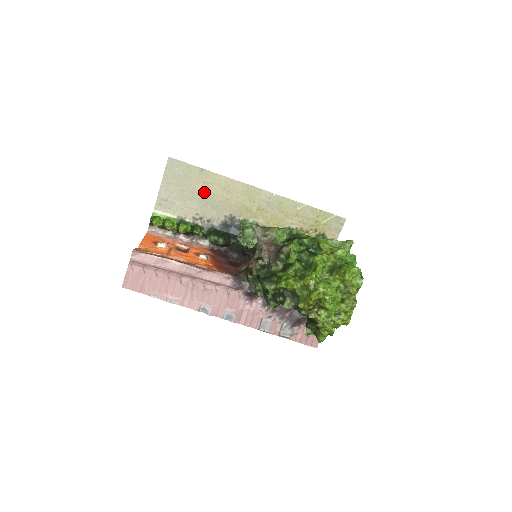
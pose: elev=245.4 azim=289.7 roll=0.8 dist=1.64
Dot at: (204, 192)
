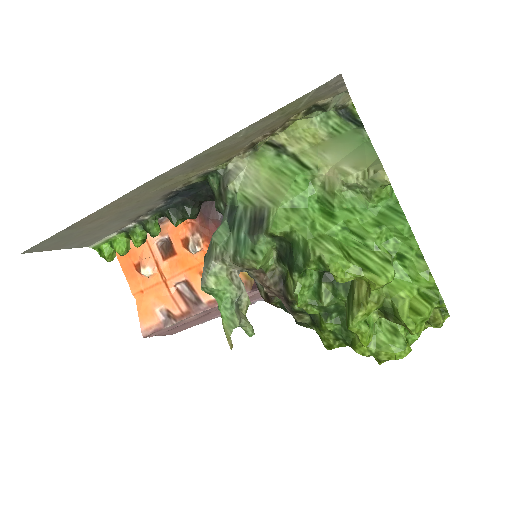
Dot at: (105, 220)
